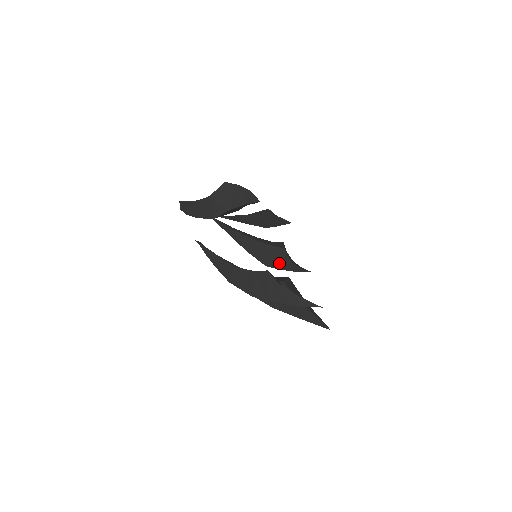
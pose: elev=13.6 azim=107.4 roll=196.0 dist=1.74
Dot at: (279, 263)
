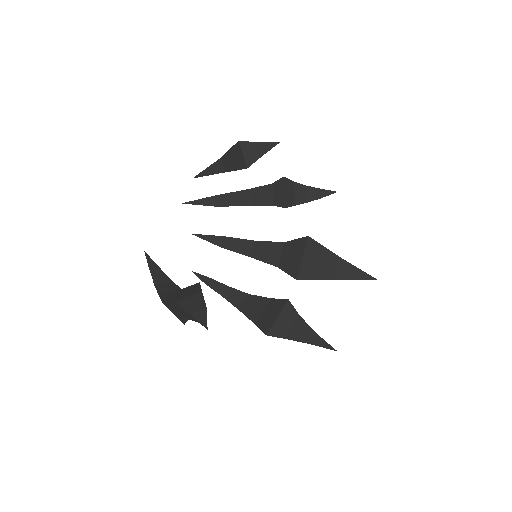
Dot at: occluded
